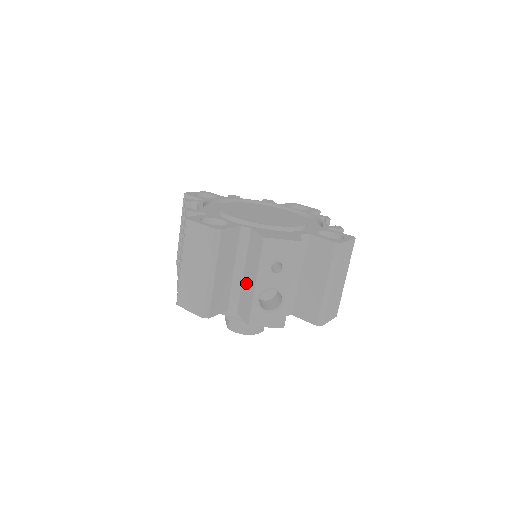
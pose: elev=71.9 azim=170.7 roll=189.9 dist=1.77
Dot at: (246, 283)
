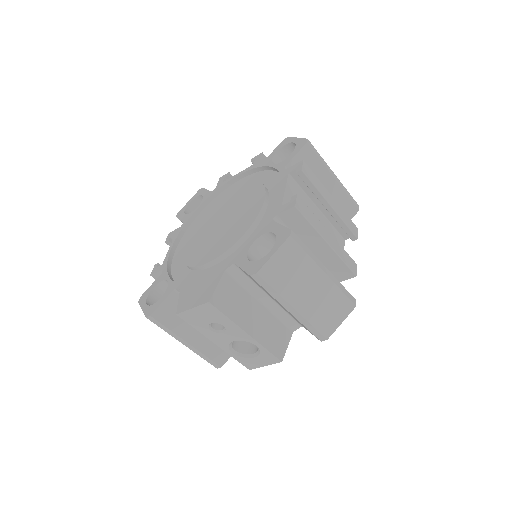
Dot at: occluded
